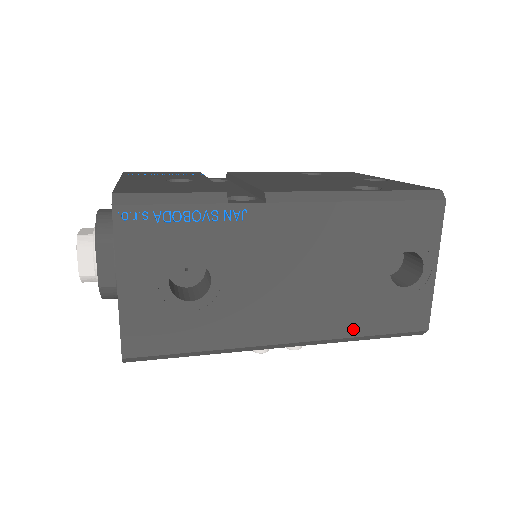
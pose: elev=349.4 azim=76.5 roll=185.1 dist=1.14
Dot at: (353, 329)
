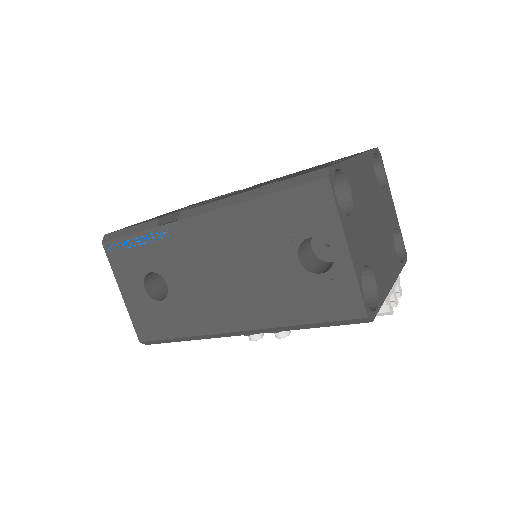
Dot at: (286, 318)
